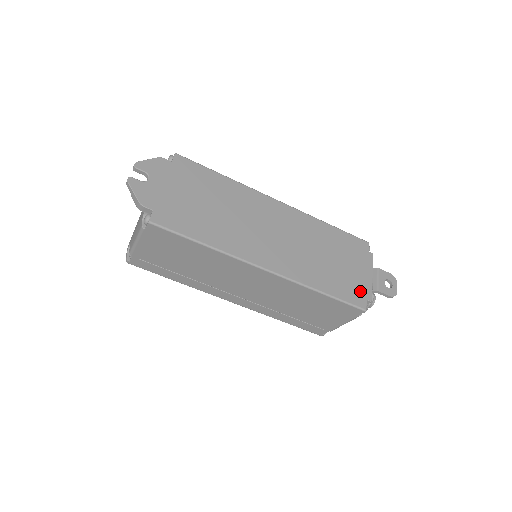
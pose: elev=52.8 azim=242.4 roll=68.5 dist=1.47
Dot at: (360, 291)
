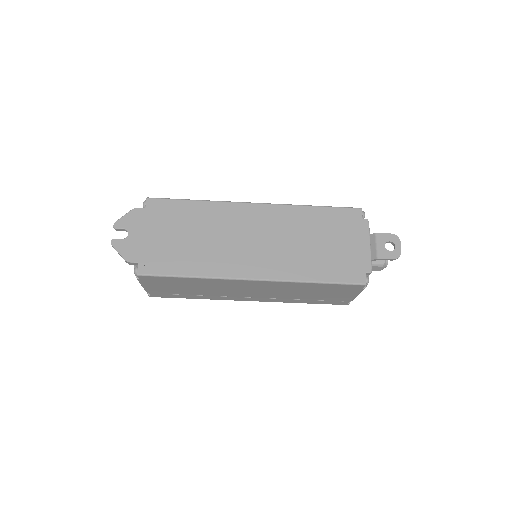
Dot at: (357, 266)
